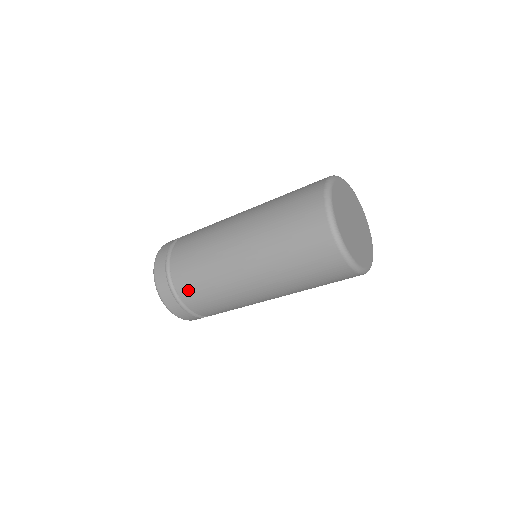
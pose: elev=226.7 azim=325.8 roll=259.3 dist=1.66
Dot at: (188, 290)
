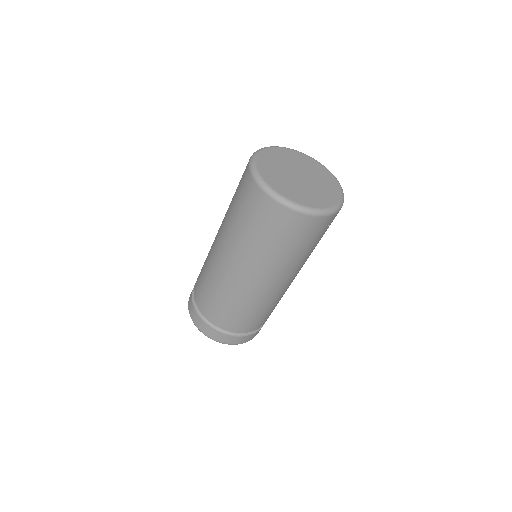
Dot at: (213, 313)
